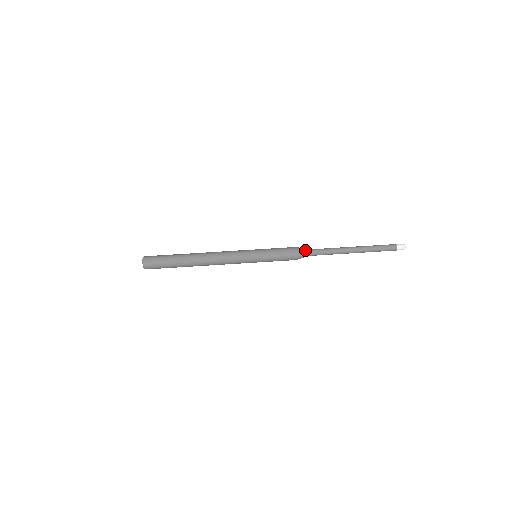
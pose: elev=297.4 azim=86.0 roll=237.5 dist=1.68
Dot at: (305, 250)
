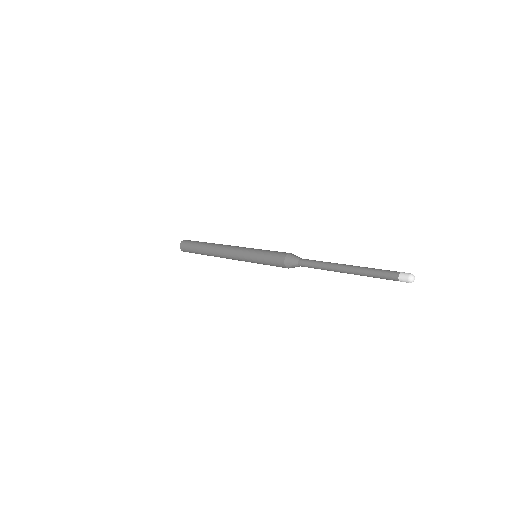
Dot at: (298, 257)
